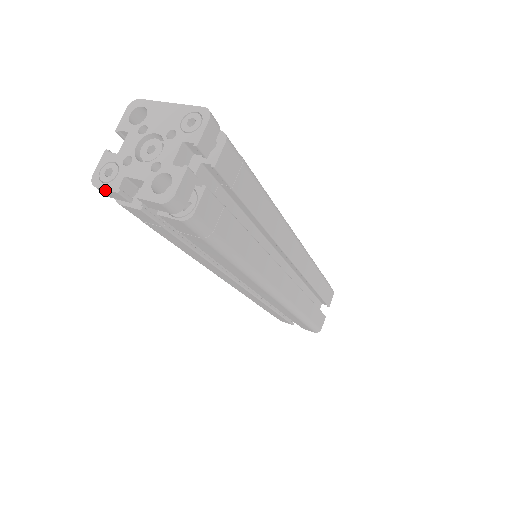
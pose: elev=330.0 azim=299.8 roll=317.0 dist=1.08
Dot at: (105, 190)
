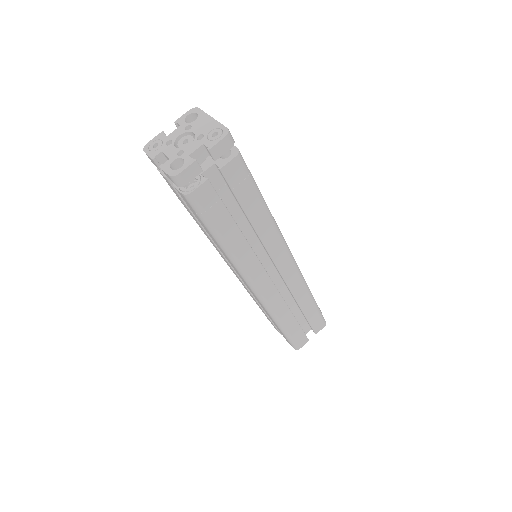
Dot at: (148, 155)
